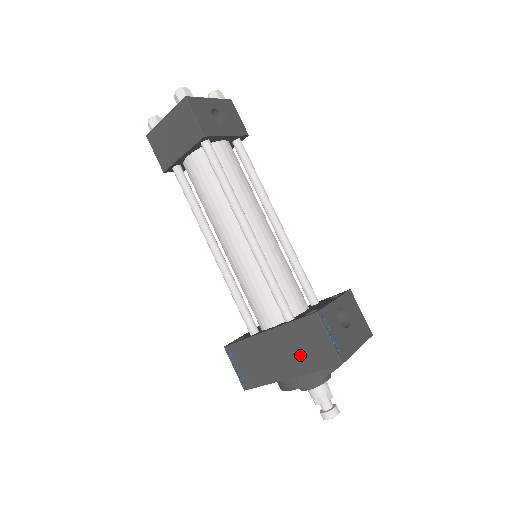
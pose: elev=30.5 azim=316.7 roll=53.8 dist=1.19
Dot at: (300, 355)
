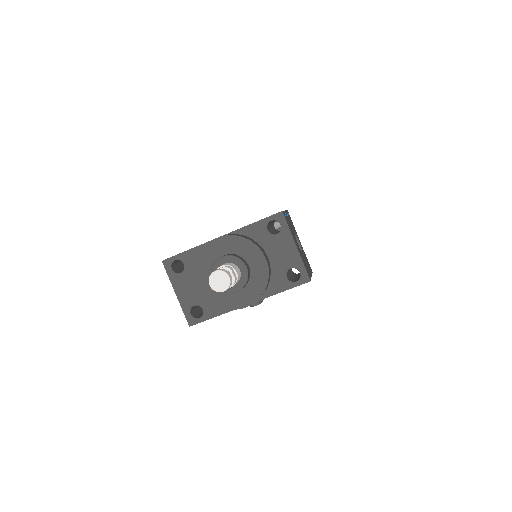
Dot at: occluded
